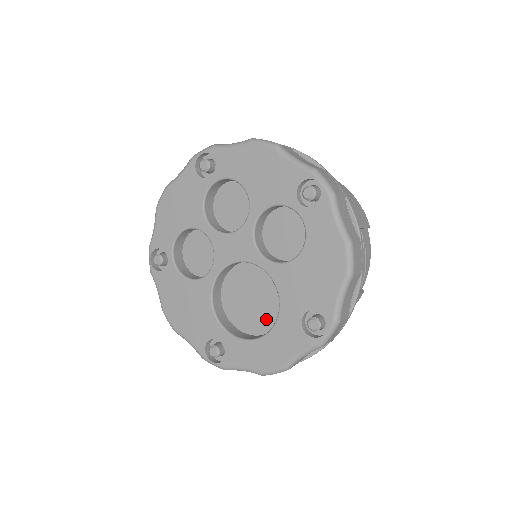
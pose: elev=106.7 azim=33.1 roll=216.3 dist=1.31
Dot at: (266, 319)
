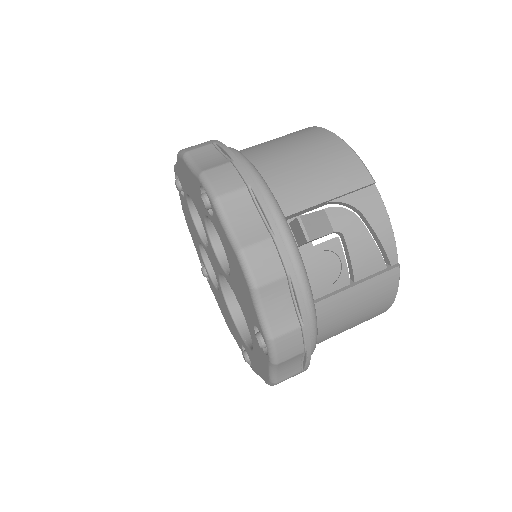
Dot at: occluded
